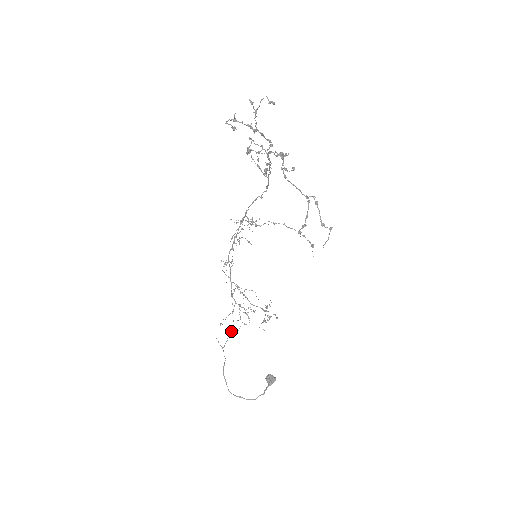
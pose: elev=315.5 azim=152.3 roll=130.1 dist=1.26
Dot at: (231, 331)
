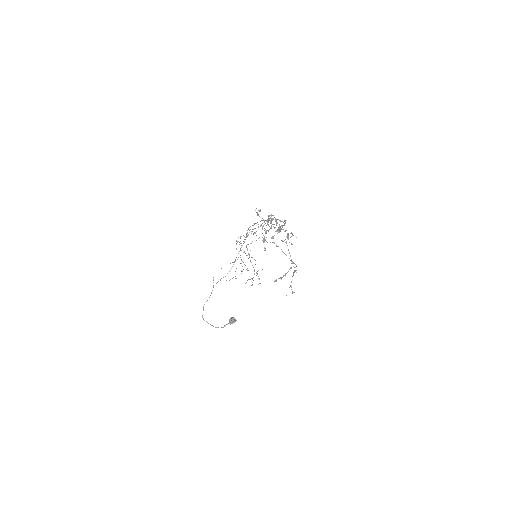
Dot at: occluded
